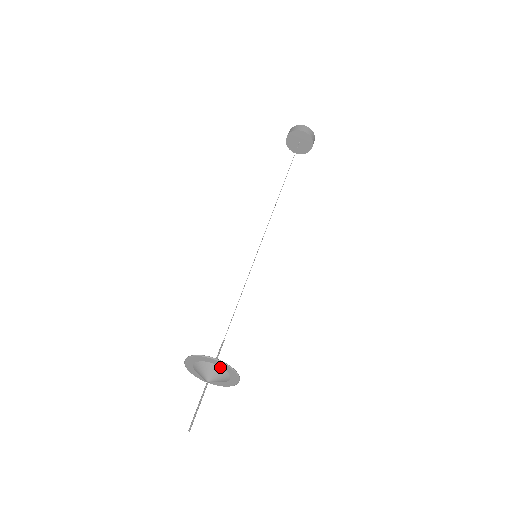
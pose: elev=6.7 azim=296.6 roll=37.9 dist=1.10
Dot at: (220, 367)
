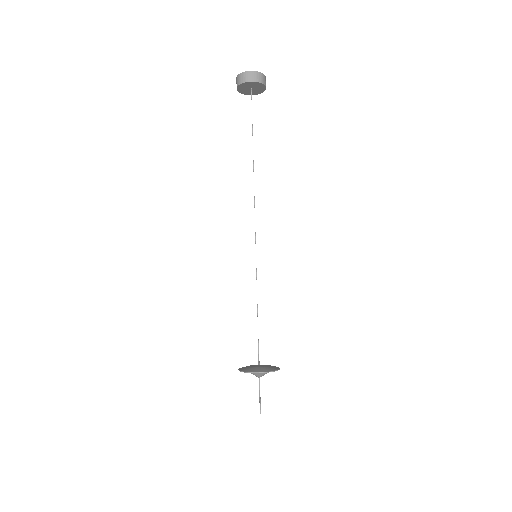
Dot at: occluded
